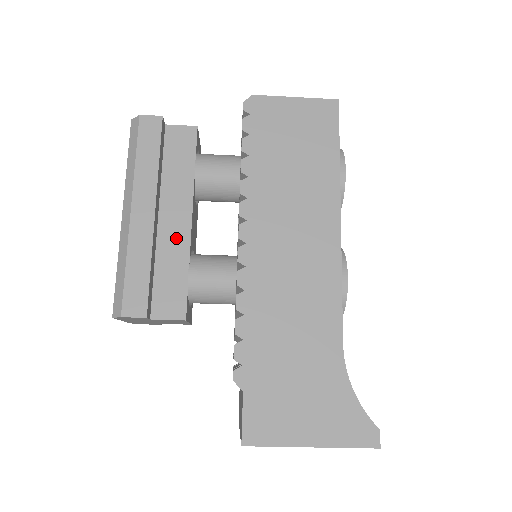
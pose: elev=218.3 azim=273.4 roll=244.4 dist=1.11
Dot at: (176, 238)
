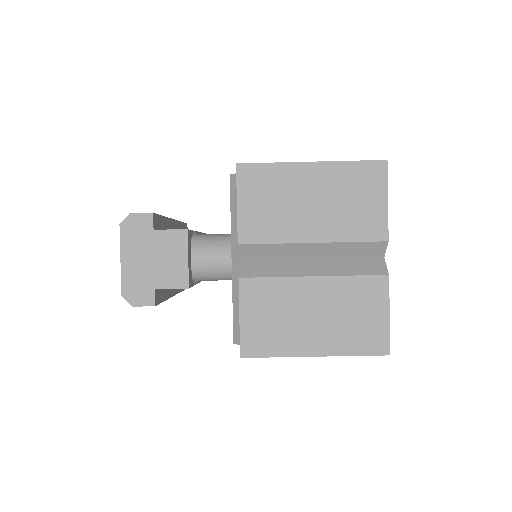
Dot at: occluded
